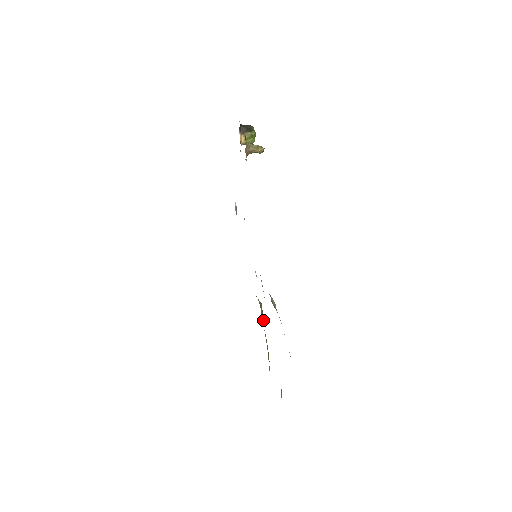
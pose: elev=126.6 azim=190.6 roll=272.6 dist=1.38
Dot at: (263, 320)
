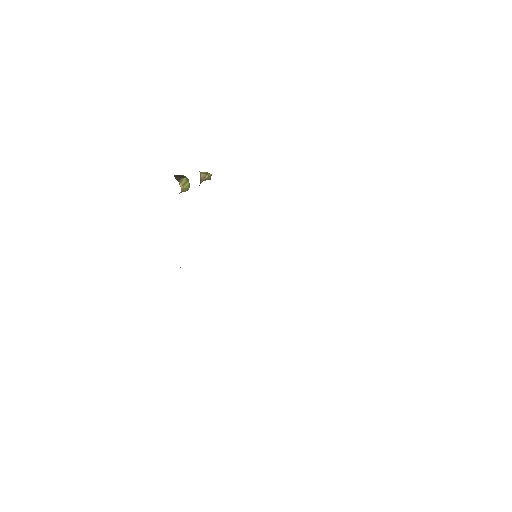
Dot at: occluded
